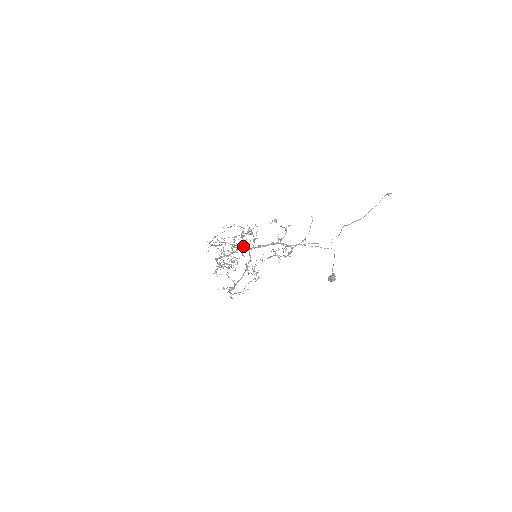
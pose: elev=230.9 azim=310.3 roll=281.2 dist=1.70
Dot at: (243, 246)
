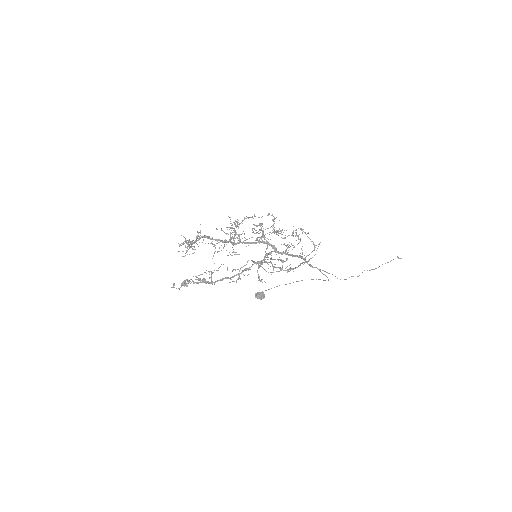
Dot at: (271, 244)
